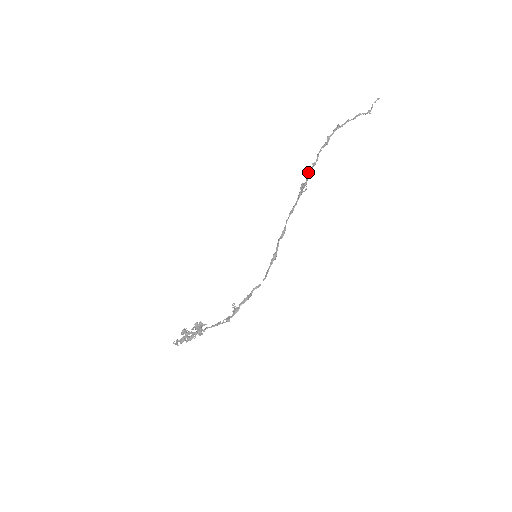
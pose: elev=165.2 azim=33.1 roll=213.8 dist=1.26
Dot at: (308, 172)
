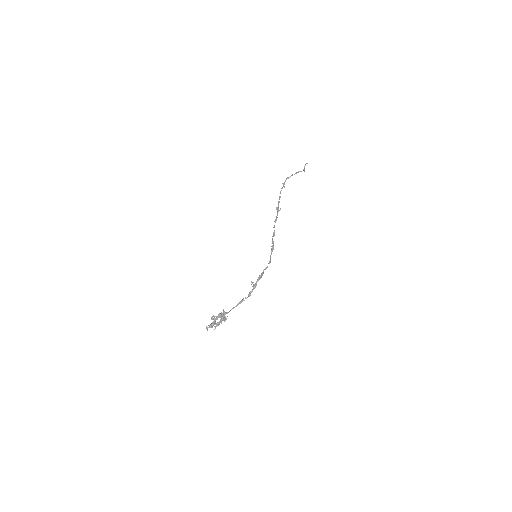
Dot at: (278, 201)
